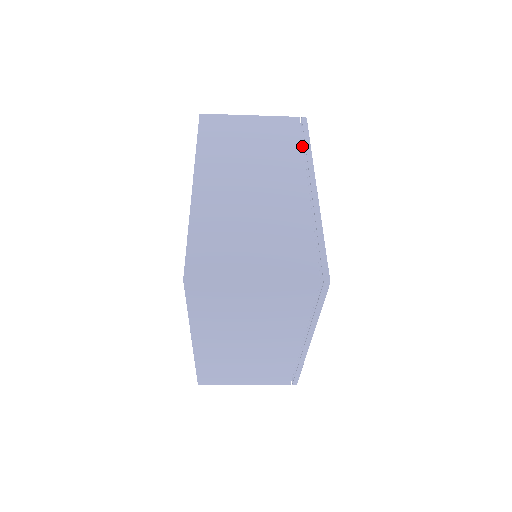
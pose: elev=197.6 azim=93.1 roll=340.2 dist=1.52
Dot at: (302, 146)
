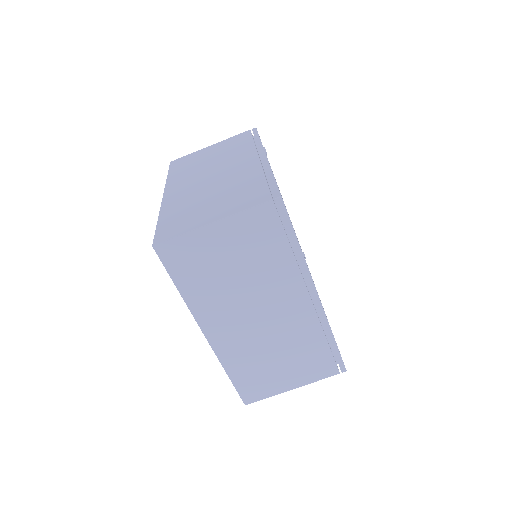
Dot at: (252, 141)
